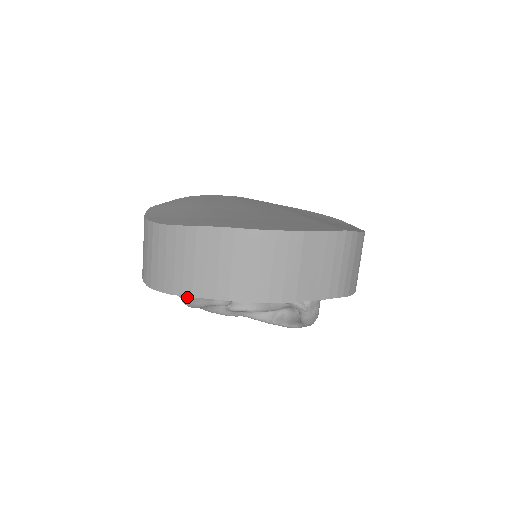
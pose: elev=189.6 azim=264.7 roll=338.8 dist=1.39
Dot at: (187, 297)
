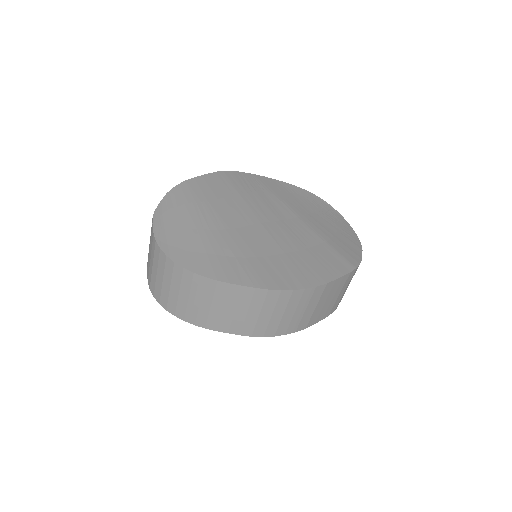
Dot at: occluded
